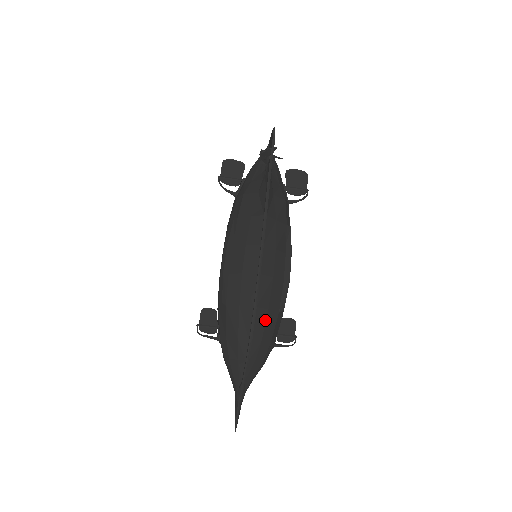
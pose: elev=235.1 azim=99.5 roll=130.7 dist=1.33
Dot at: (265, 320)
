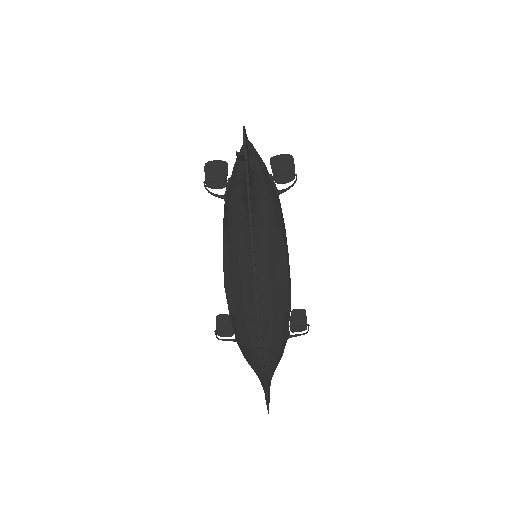
Dot at: (271, 325)
